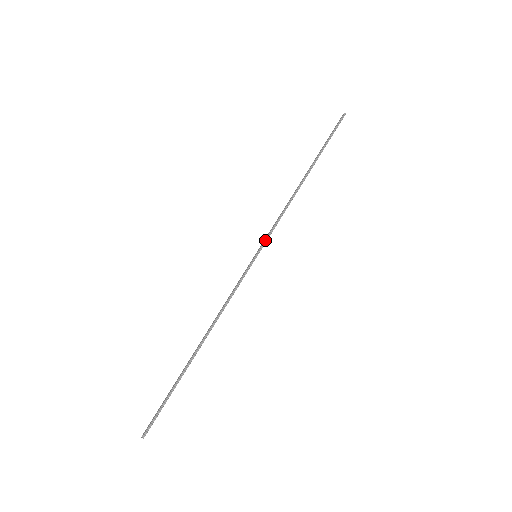
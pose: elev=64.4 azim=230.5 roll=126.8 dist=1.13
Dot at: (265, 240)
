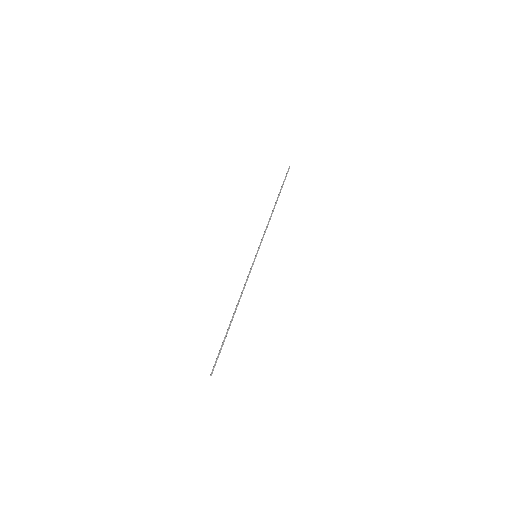
Dot at: (259, 246)
